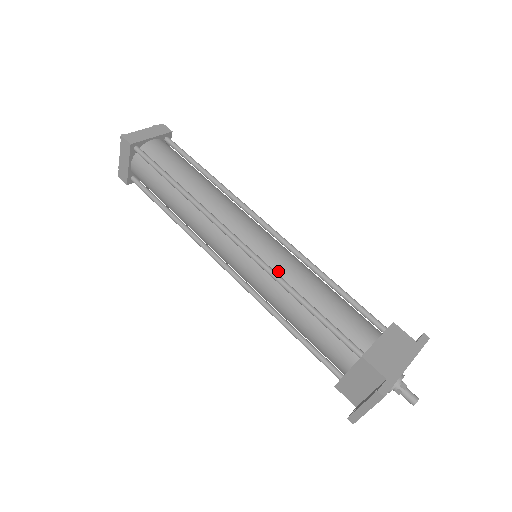
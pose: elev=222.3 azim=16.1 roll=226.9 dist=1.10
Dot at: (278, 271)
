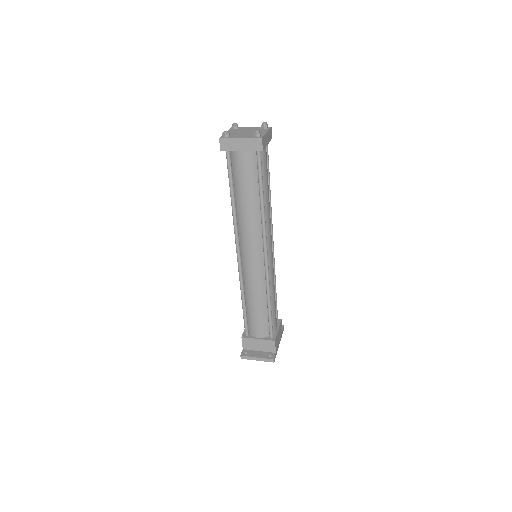
Dot at: (269, 281)
